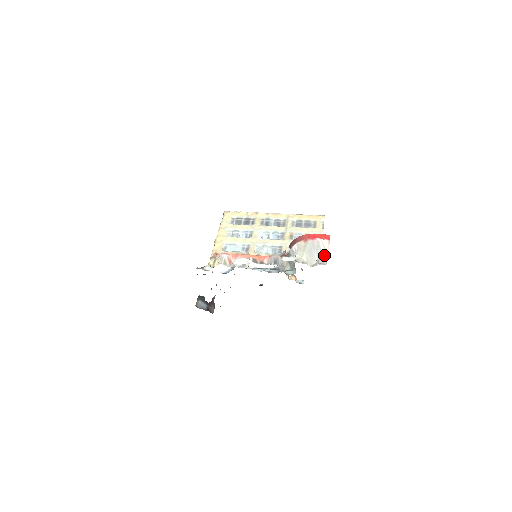
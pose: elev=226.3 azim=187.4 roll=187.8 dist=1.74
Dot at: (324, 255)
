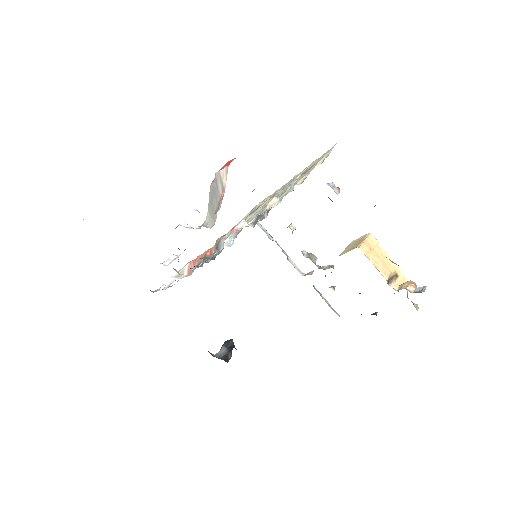
Dot at: (220, 196)
